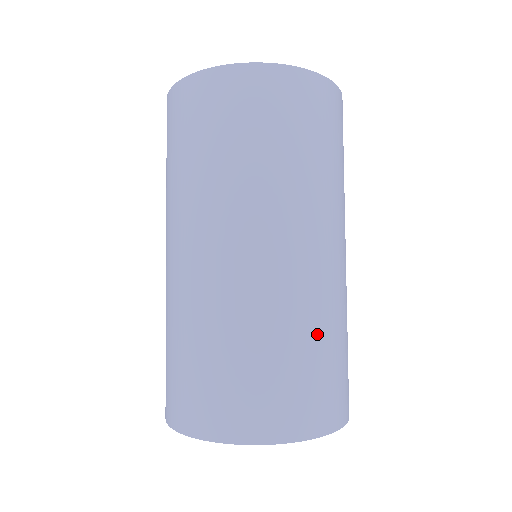
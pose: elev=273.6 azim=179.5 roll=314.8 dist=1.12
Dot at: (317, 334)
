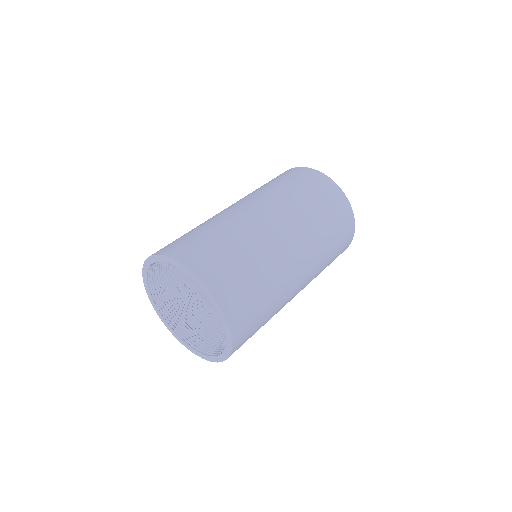
Dot at: (272, 302)
